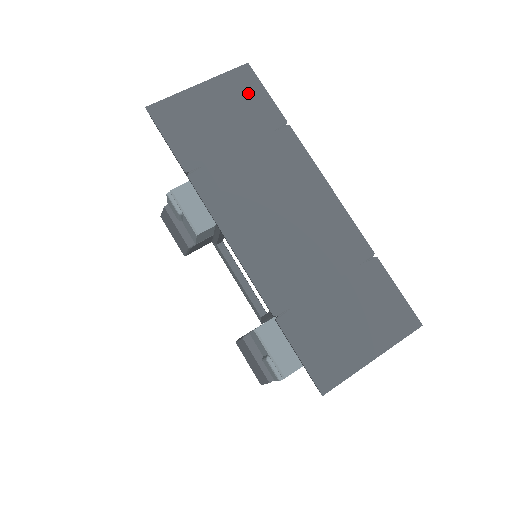
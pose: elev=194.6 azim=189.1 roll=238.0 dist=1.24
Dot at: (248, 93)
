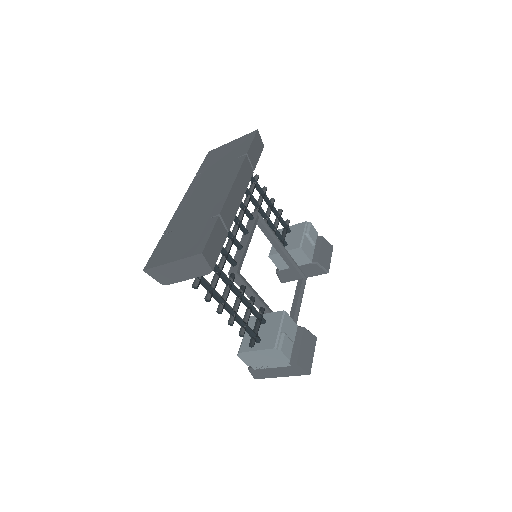
Dot at: (245, 142)
